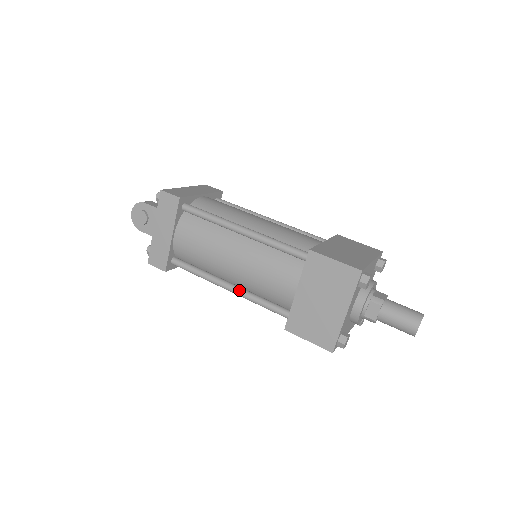
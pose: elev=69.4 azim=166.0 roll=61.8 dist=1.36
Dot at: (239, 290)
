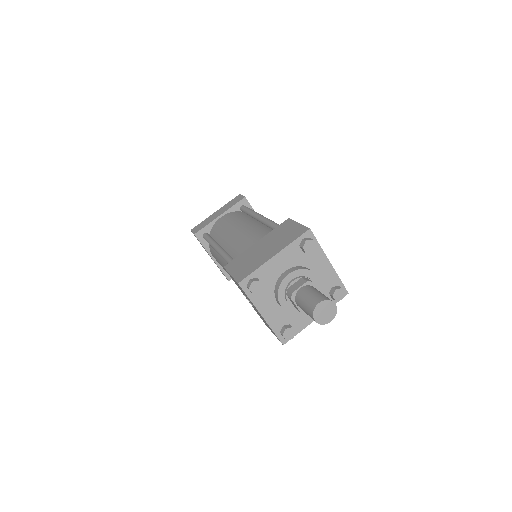
Dot at: (223, 249)
